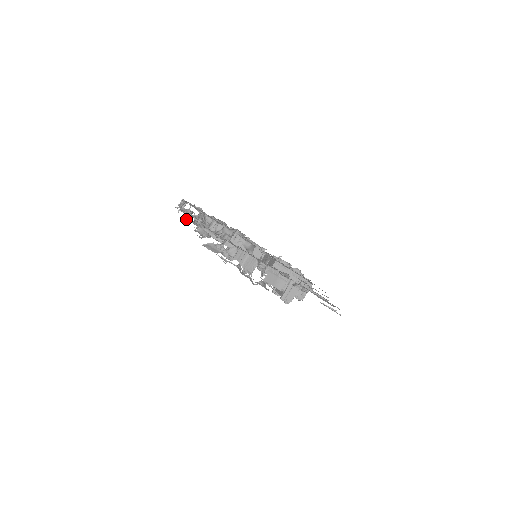
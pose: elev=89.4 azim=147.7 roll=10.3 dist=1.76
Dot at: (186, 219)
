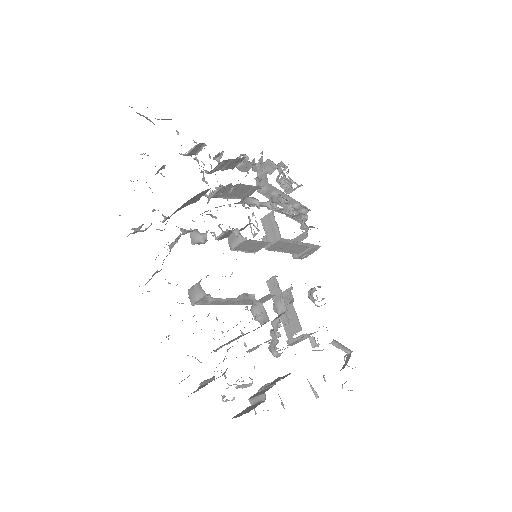
Dot at: occluded
